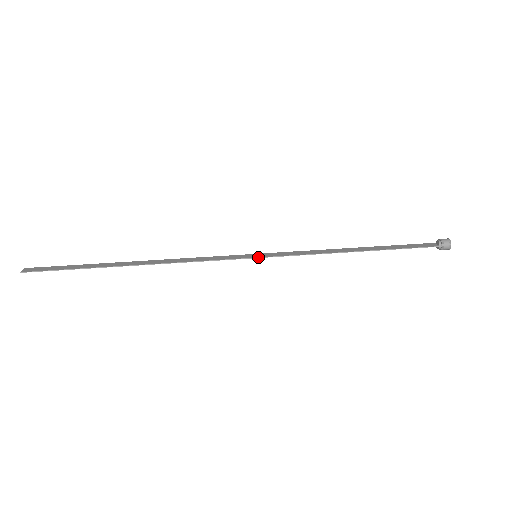
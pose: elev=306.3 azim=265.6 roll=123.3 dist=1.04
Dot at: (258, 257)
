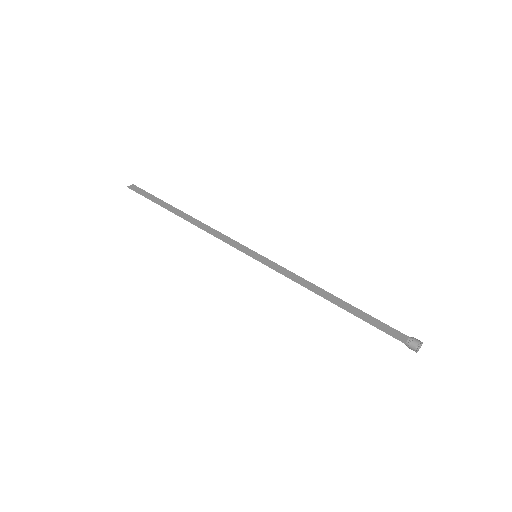
Dot at: (254, 258)
